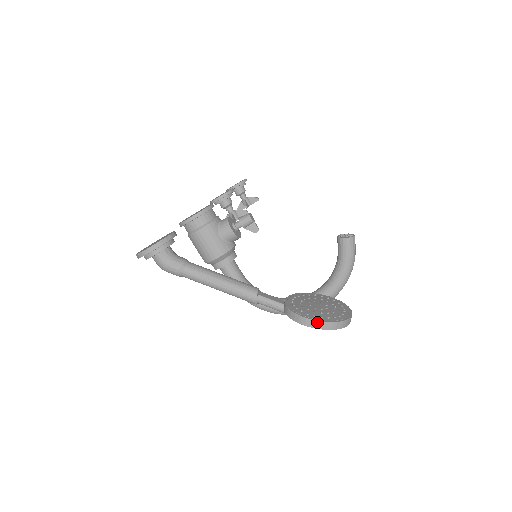
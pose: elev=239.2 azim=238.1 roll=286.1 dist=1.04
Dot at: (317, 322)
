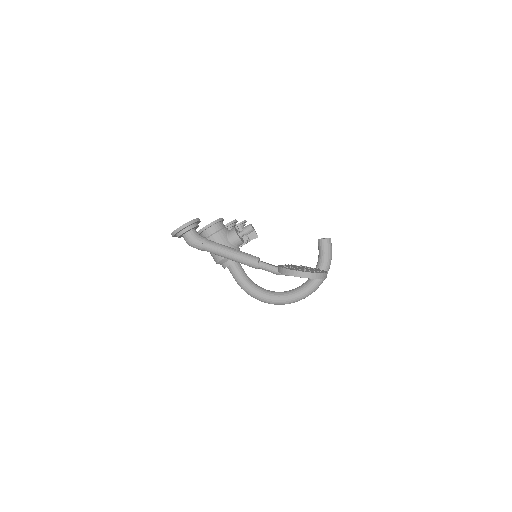
Dot at: (302, 272)
